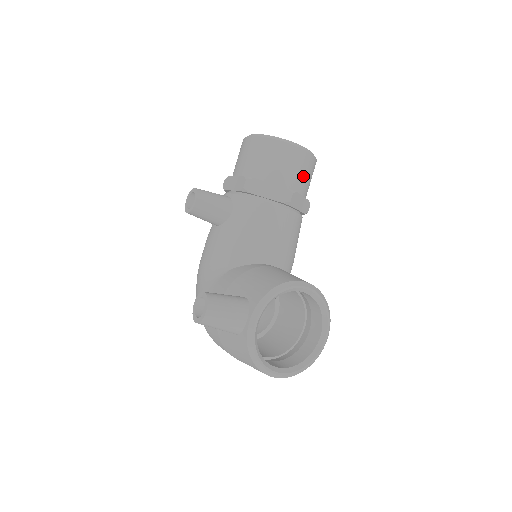
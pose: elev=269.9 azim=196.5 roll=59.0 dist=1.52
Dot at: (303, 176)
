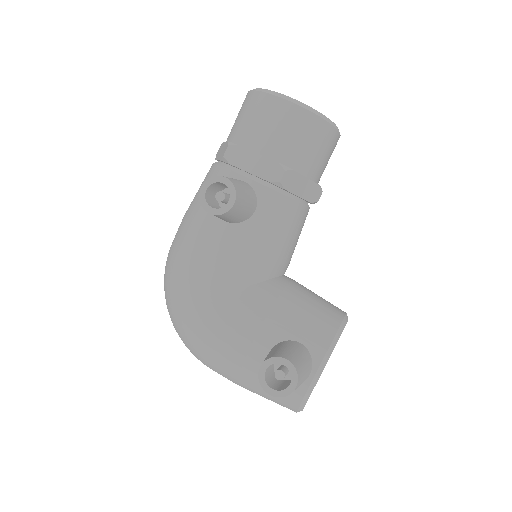
Dot at: occluded
